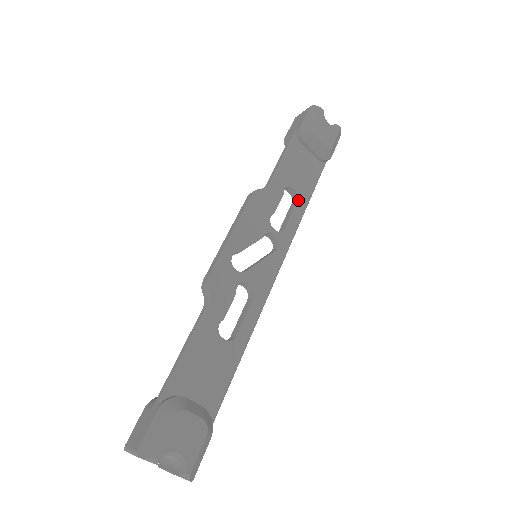
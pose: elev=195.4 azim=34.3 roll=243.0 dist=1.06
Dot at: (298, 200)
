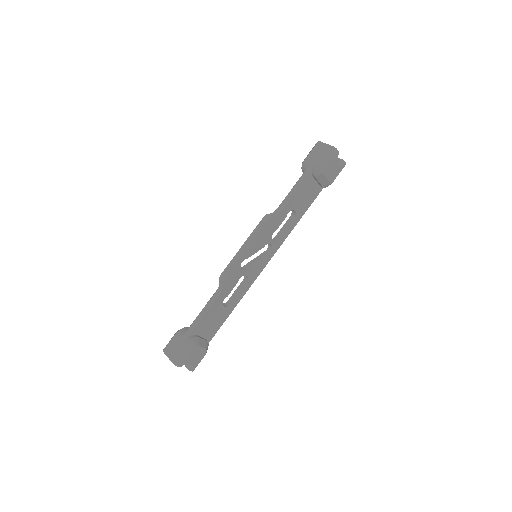
Dot at: (295, 218)
